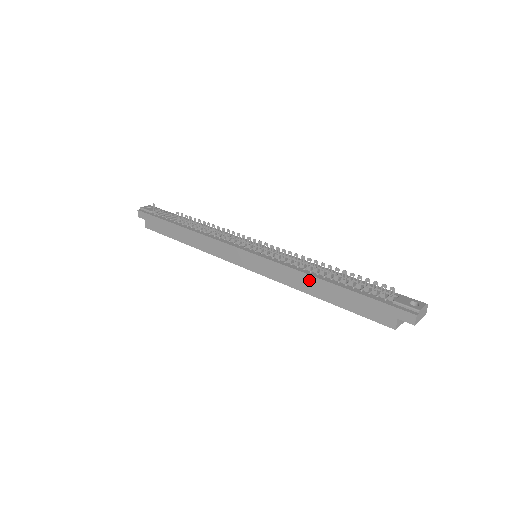
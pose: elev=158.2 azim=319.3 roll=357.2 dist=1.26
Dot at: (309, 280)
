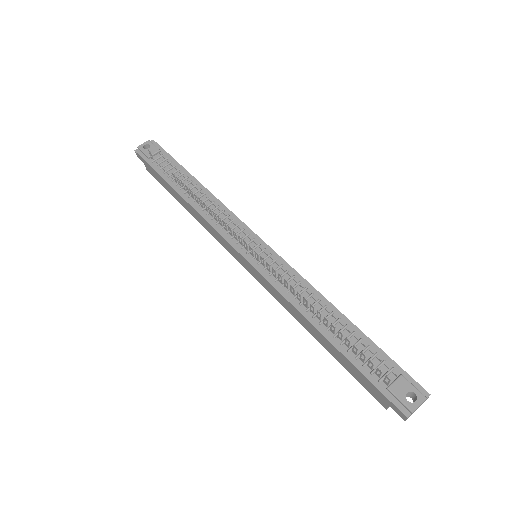
Dot at: (304, 320)
